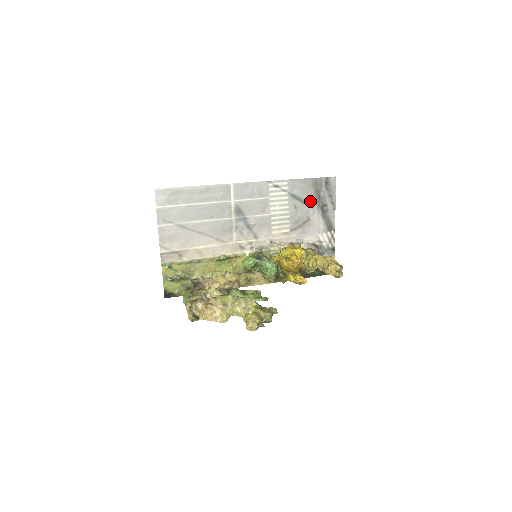
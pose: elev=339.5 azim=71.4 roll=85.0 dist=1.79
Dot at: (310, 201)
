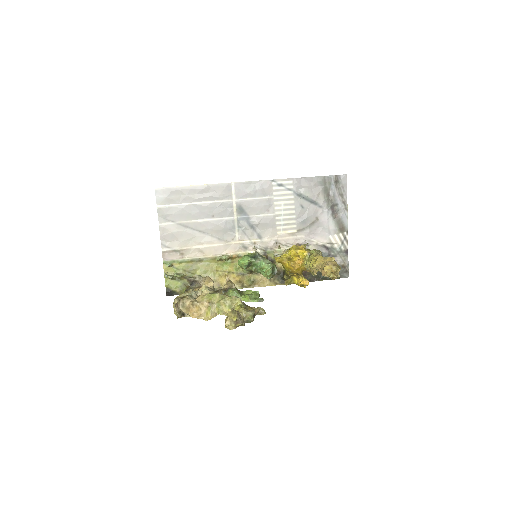
Dot at: (318, 200)
